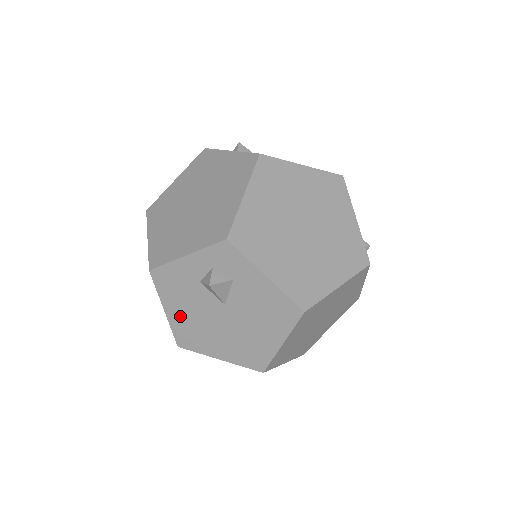
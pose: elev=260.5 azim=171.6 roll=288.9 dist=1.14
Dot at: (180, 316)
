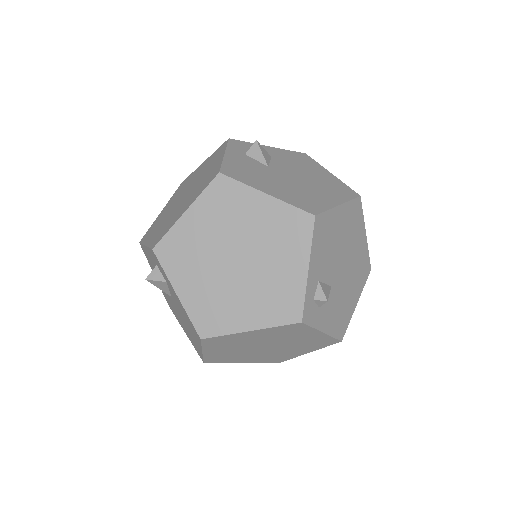
Dot at: occluded
